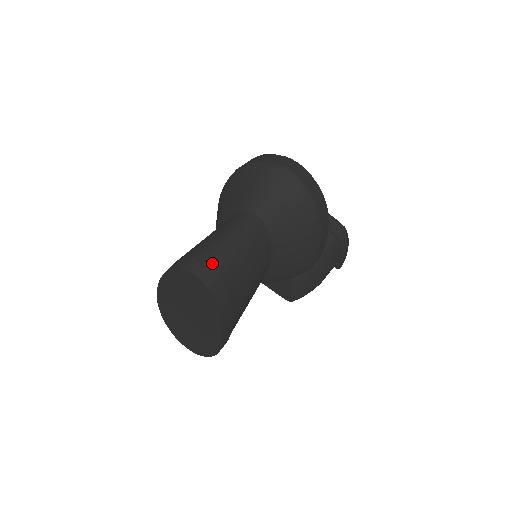
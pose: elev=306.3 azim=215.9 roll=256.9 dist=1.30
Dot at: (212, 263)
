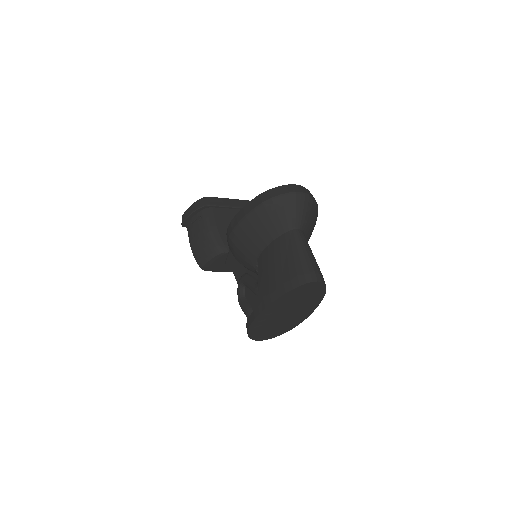
Dot at: (315, 269)
